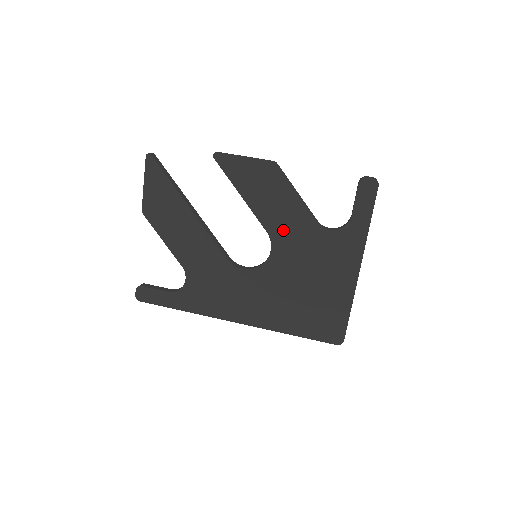
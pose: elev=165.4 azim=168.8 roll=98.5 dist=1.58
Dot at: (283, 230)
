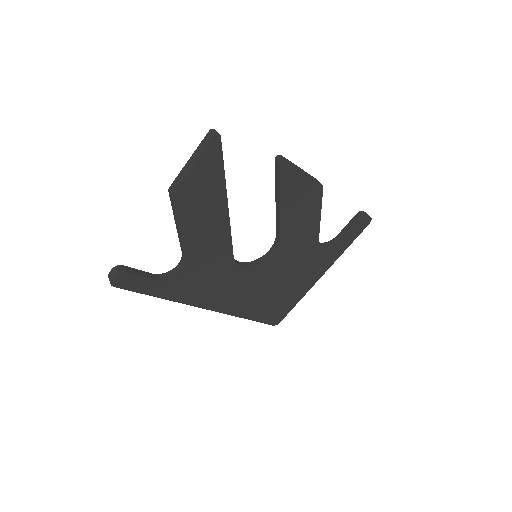
Dot at: (293, 241)
